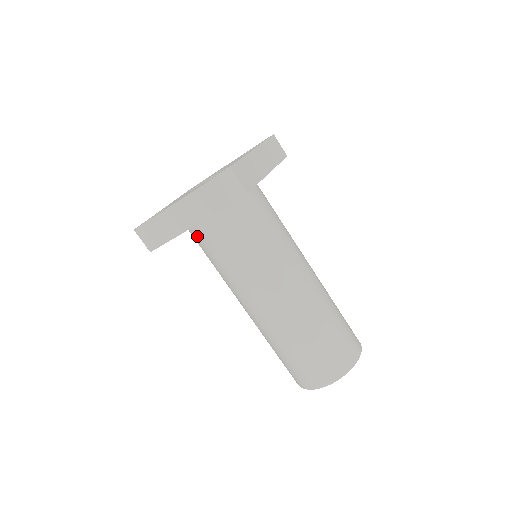
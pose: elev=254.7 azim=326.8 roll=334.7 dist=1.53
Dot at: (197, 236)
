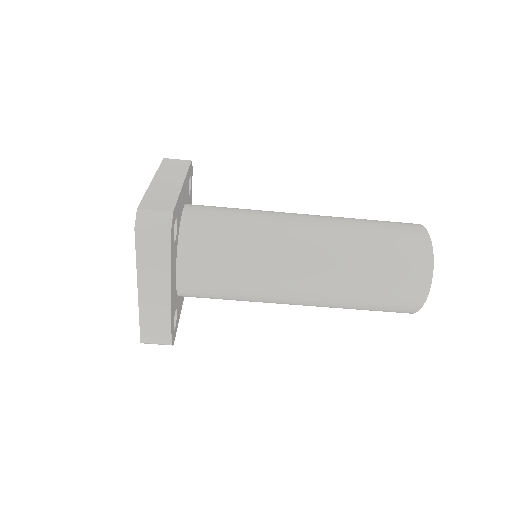
Dot at: (191, 292)
